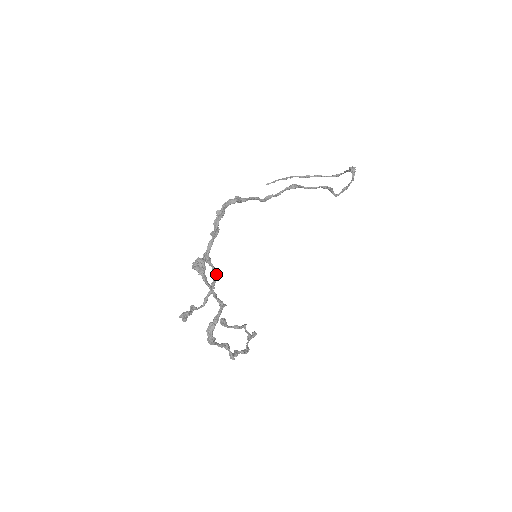
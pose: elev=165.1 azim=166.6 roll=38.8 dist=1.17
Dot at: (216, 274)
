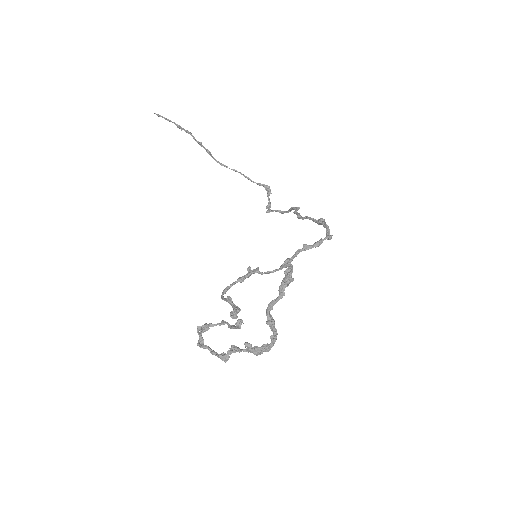
Dot at: (262, 274)
